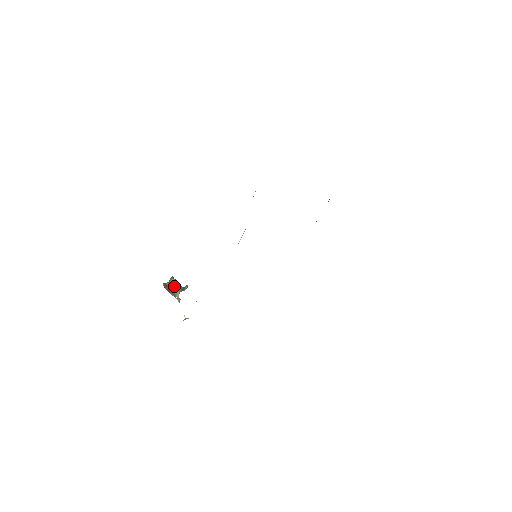
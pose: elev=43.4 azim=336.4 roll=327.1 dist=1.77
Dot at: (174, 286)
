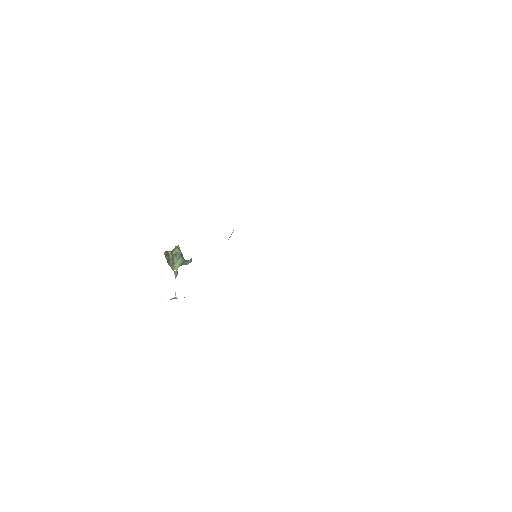
Dot at: (176, 257)
